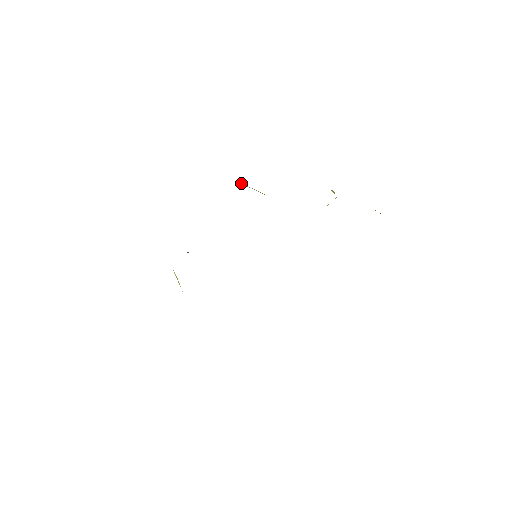
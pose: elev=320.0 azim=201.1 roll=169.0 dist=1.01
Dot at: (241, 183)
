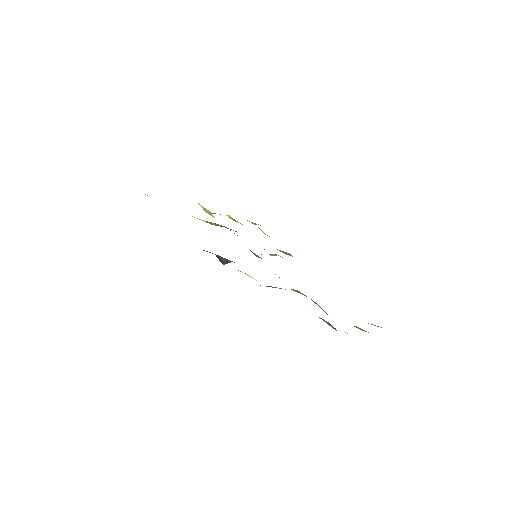
Dot at: (194, 217)
